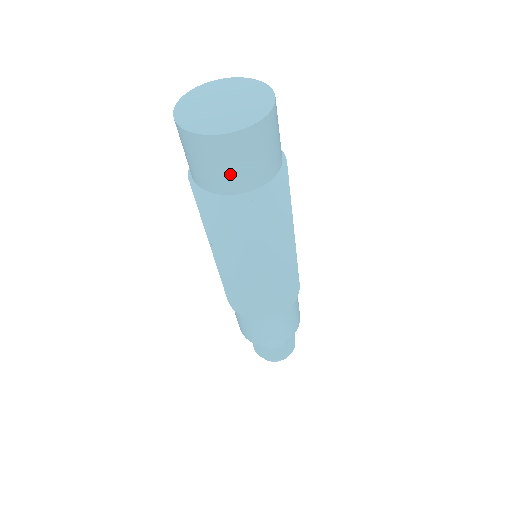
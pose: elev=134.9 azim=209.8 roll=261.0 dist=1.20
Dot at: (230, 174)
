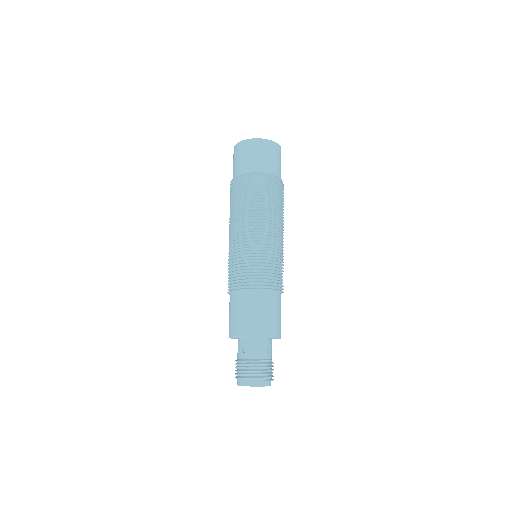
Dot at: (269, 161)
